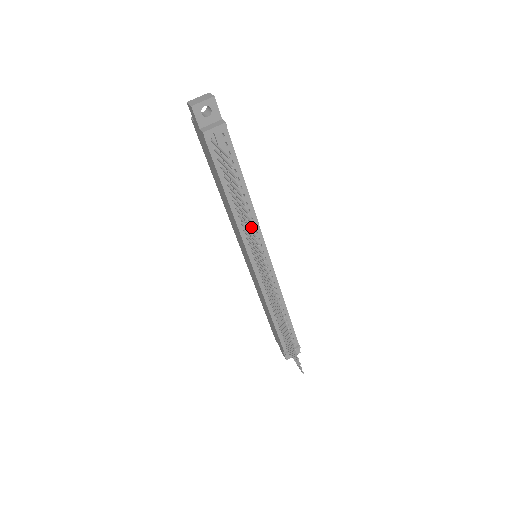
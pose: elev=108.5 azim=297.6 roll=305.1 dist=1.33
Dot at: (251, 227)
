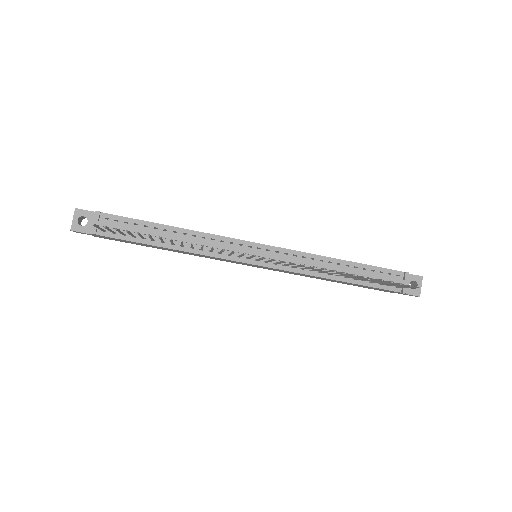
Dot at: occluded
